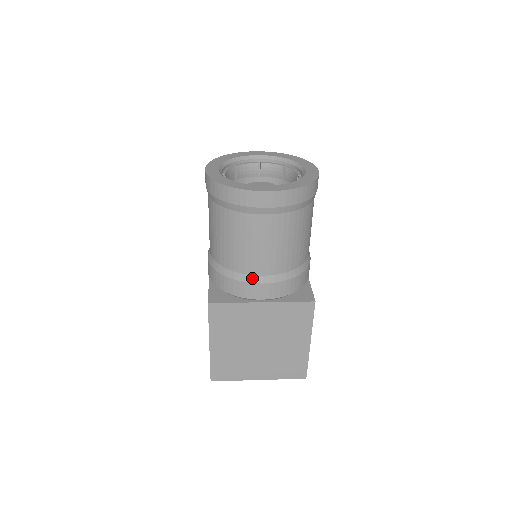
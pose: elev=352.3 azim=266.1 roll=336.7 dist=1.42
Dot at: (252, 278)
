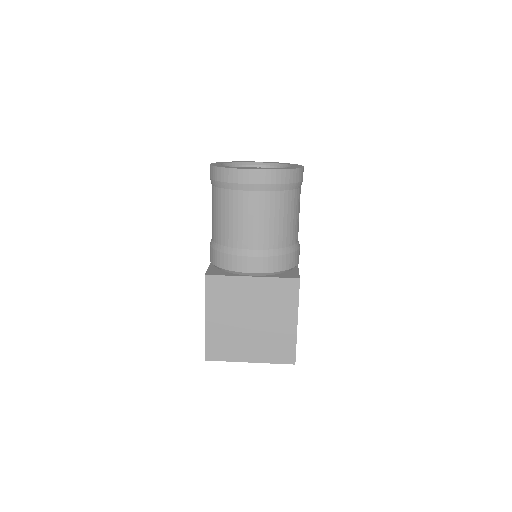
Dot at: (243, 252)
